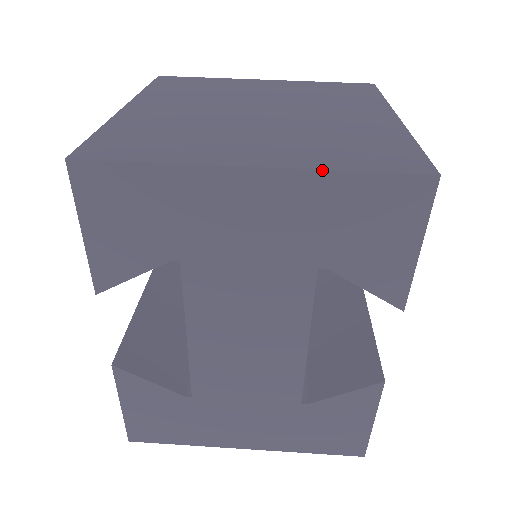
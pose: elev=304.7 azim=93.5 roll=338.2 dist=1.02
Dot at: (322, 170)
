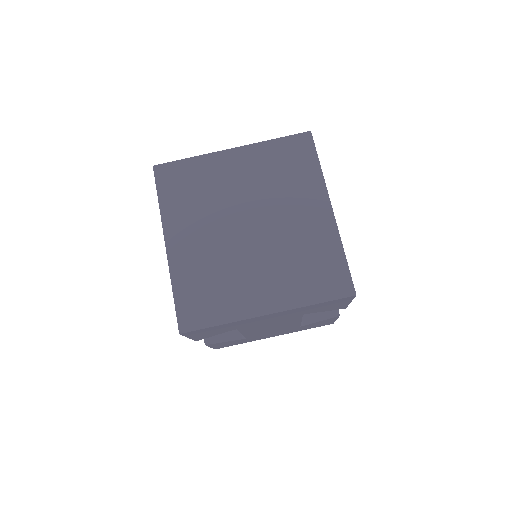
Dot at: (301, 307)
